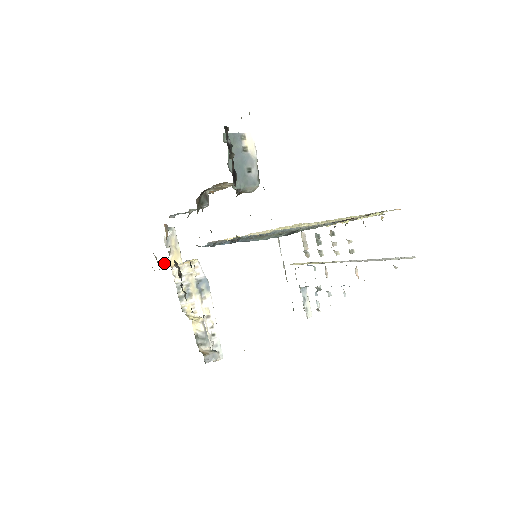
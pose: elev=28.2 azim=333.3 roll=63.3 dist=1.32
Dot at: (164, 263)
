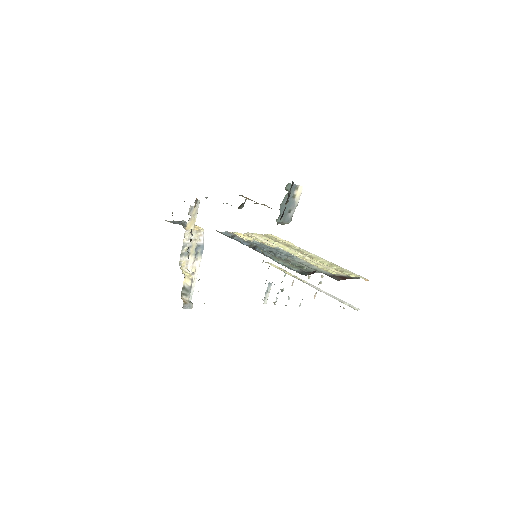
Dot at: (177, 221)
